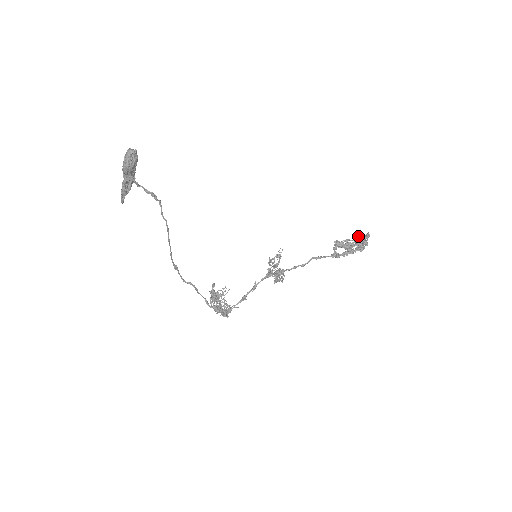
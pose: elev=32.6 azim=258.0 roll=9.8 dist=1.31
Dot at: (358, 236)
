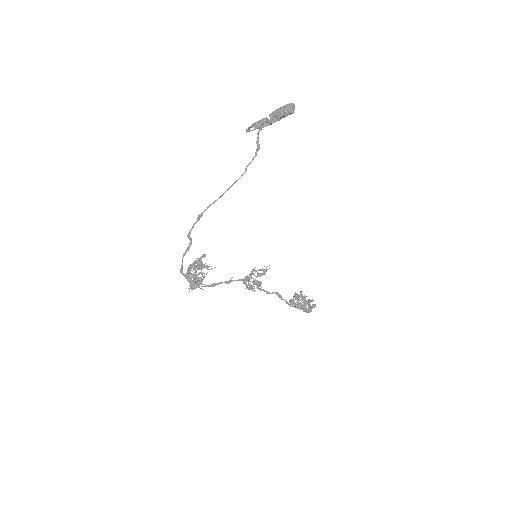
Dot at: (310, 300)
